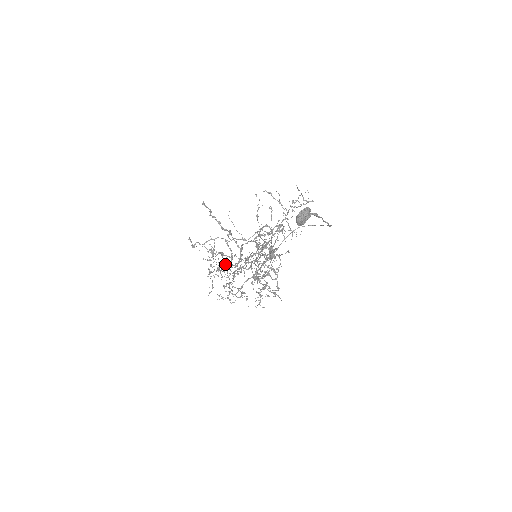
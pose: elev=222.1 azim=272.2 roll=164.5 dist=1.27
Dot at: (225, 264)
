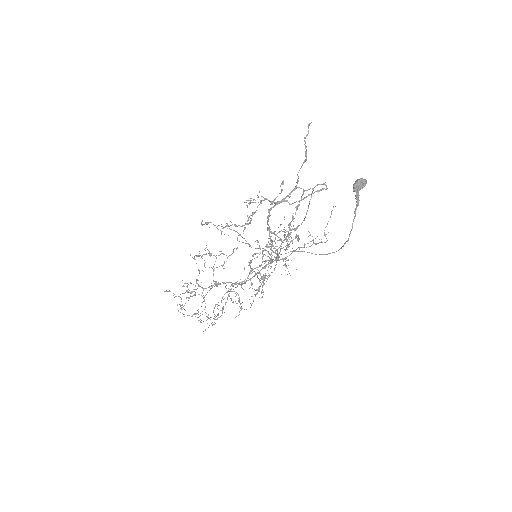
Dot at: occluded
